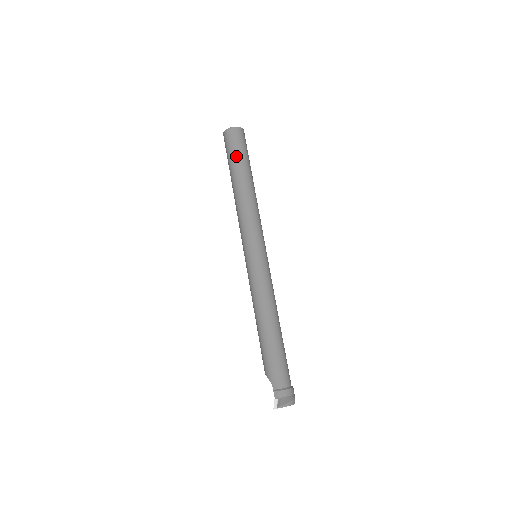
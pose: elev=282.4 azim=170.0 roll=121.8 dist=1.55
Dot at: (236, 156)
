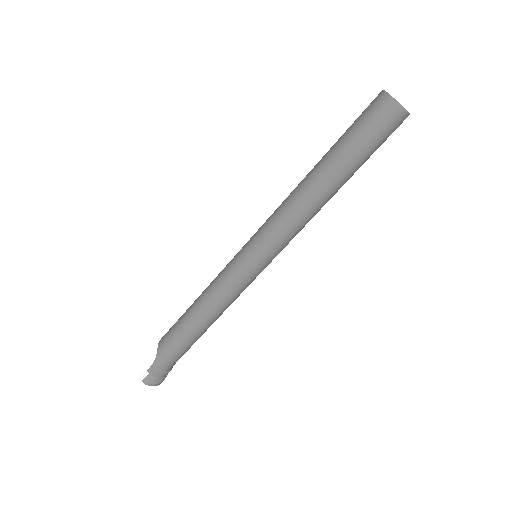
Dot at: (359, 147)
